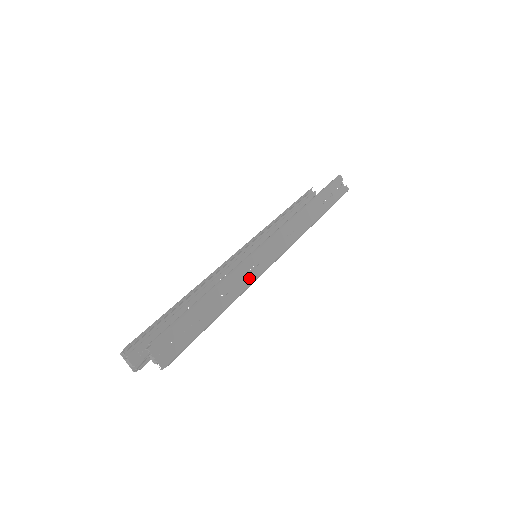
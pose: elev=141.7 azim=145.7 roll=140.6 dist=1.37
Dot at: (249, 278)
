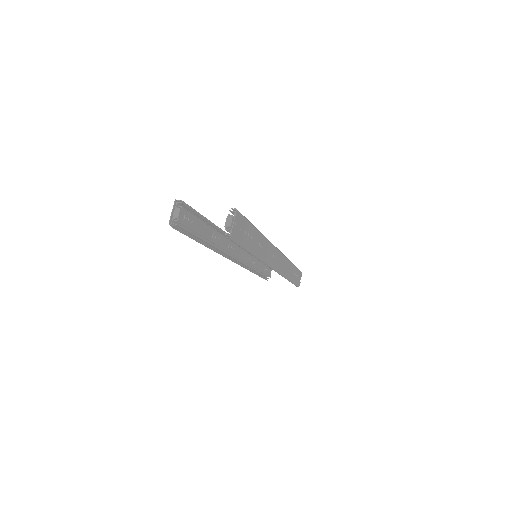
Dot at: (268, 257)
